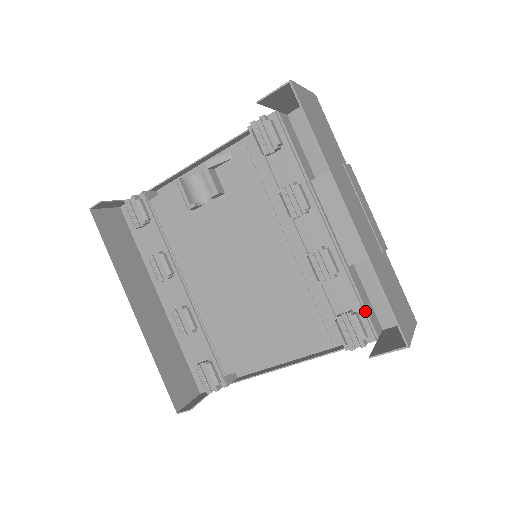
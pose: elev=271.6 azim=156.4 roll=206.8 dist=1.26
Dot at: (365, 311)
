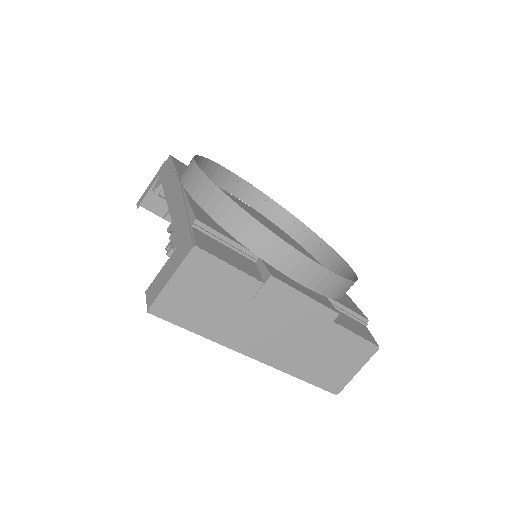
Dot at: occluded
